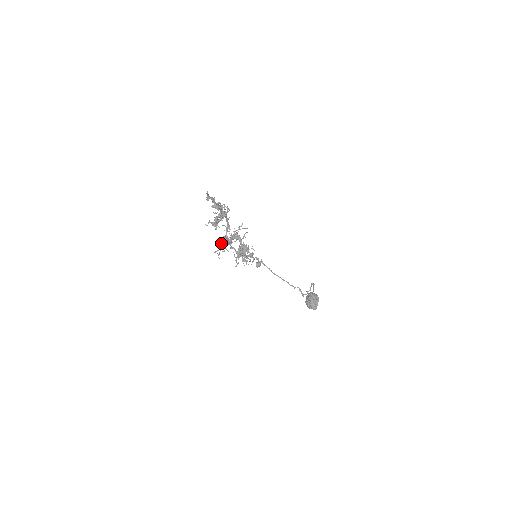
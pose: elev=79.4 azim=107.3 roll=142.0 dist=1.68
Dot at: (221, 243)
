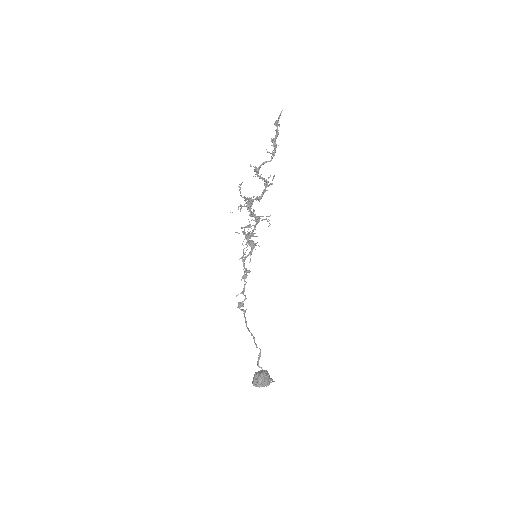
Dot at: (245, 197)
